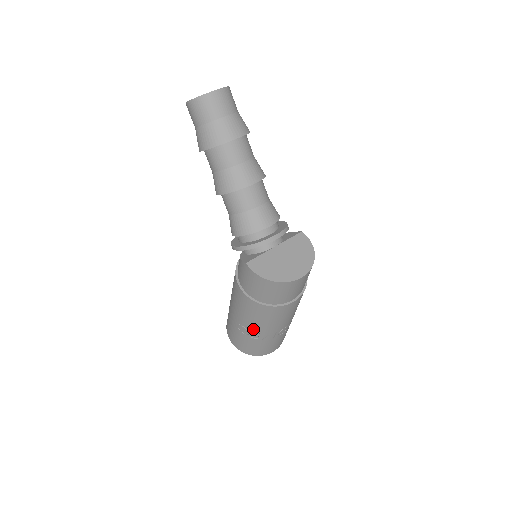
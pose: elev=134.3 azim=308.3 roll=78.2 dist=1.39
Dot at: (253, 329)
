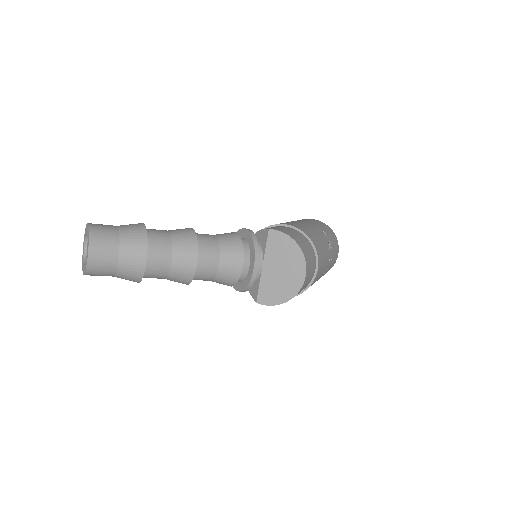
Dot at: occluded
